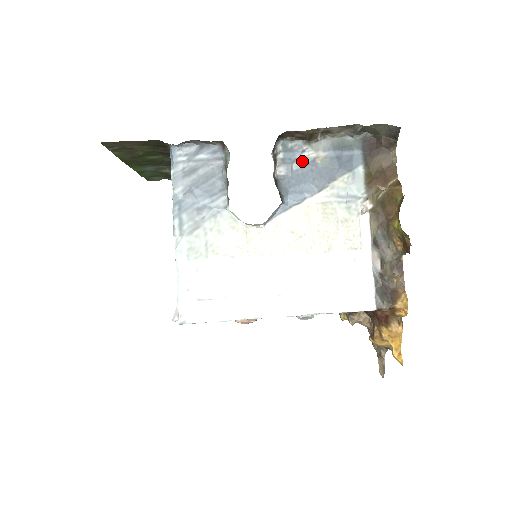
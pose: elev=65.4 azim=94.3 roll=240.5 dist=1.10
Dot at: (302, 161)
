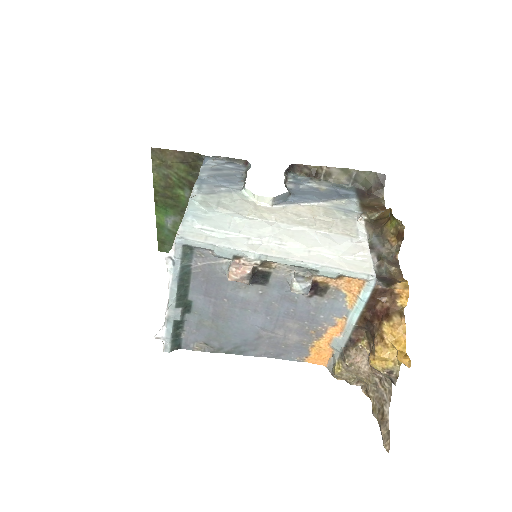
Dot at: (308, 186)
